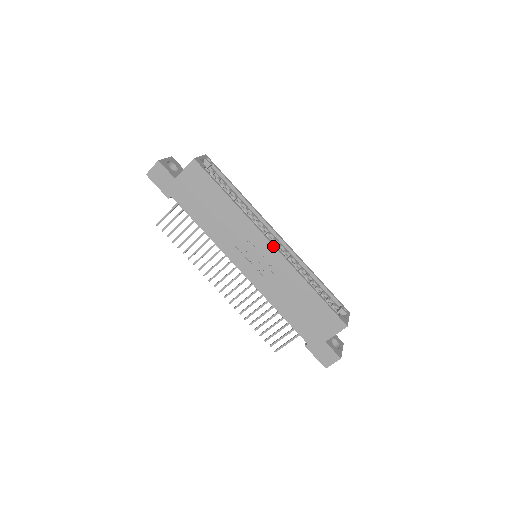
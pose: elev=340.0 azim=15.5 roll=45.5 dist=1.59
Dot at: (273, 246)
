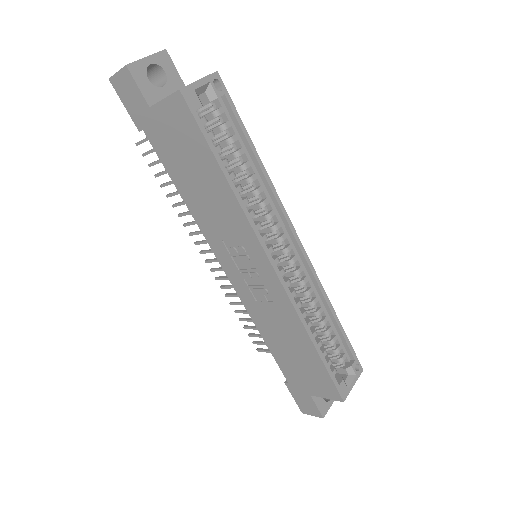
Dot at: (274, 272)
